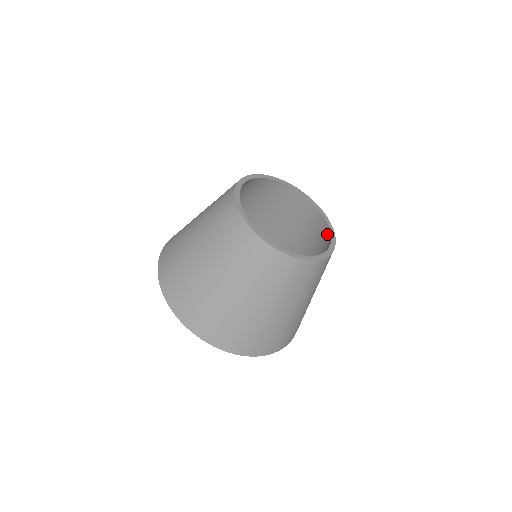
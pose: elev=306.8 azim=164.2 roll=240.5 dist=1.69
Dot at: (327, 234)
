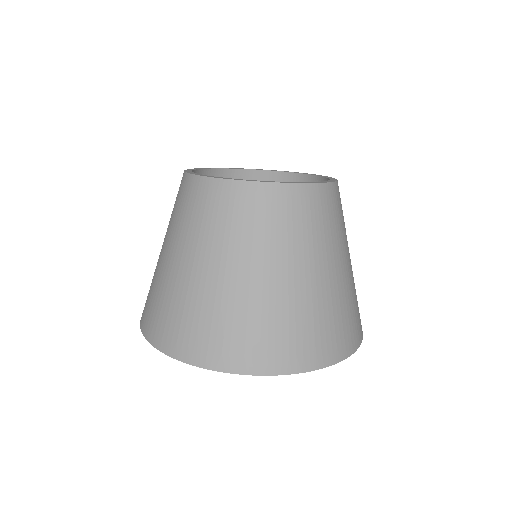
Dot at: (303, 181)
